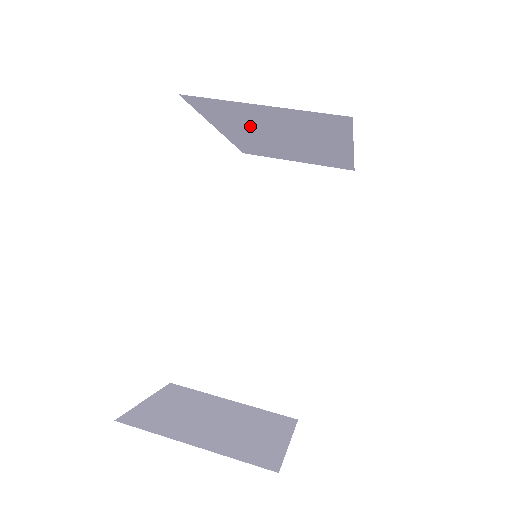
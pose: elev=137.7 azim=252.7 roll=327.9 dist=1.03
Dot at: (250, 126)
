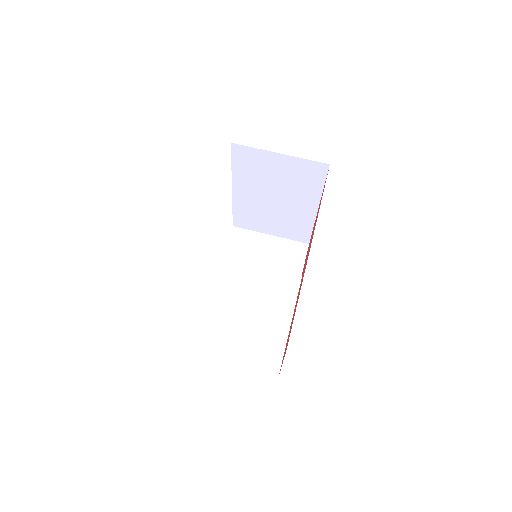
Dot at: (259, 182)
